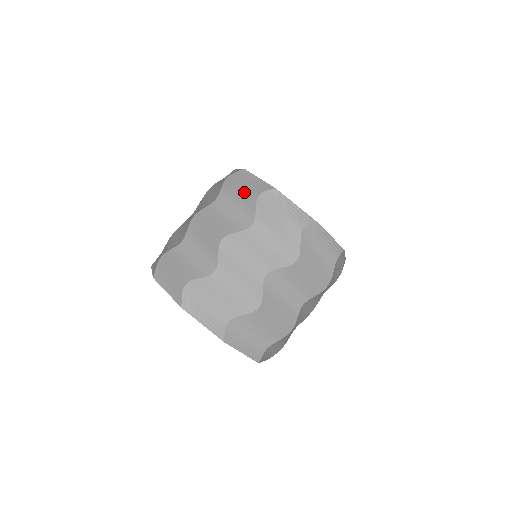
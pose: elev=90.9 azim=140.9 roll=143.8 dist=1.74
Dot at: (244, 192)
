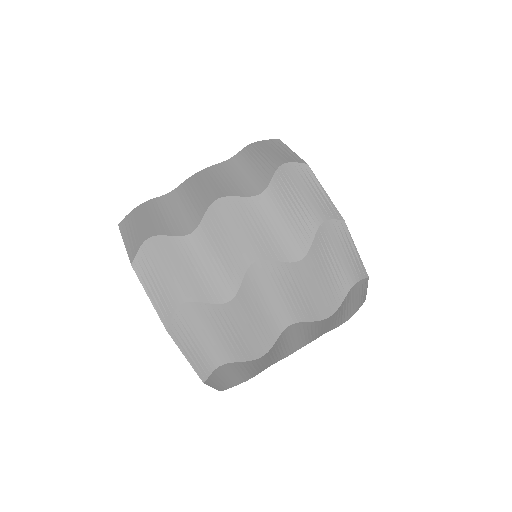
Dot at: (267, 158)
